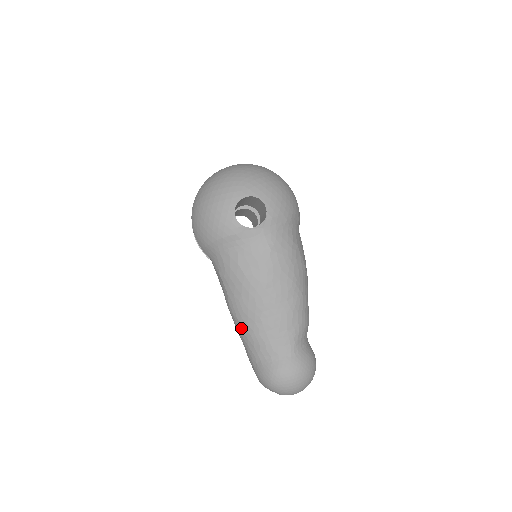
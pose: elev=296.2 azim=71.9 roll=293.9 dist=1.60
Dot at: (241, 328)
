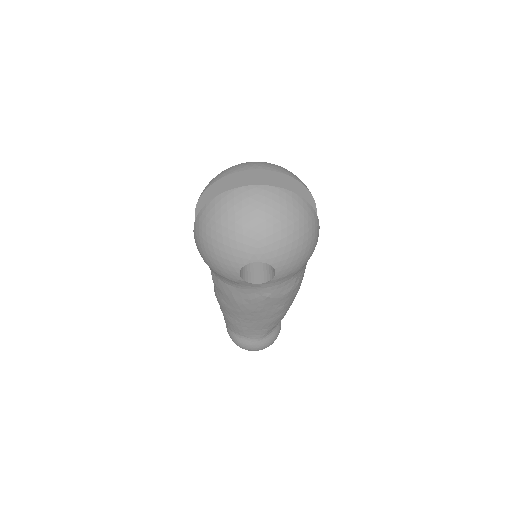
Dot at: (222, 310)
